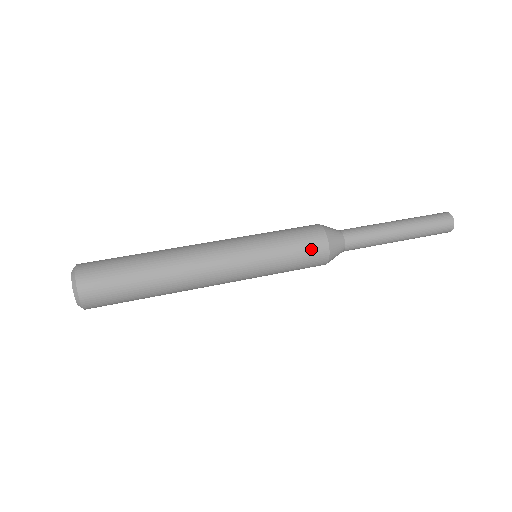
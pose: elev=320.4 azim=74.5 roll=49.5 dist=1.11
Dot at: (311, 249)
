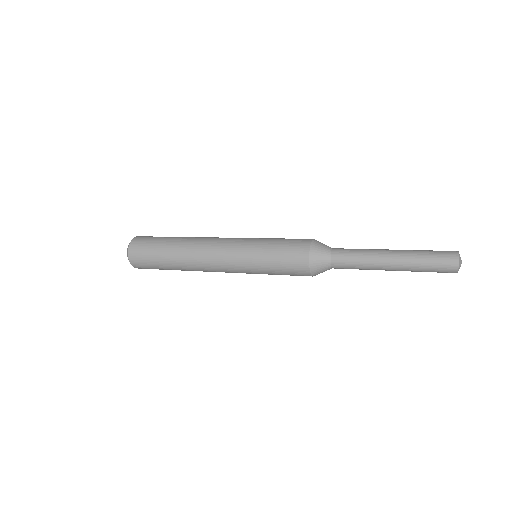
Dot at: (295, 242)
